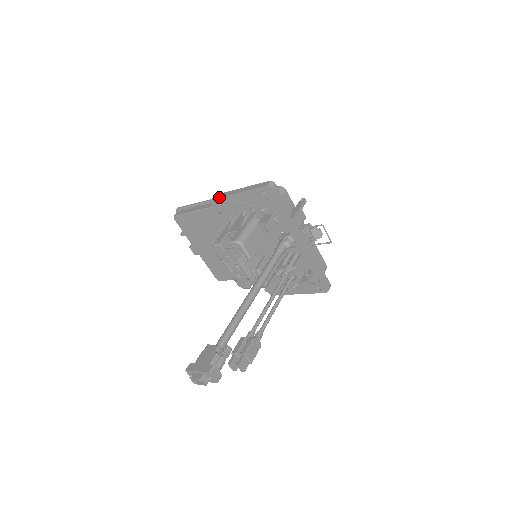
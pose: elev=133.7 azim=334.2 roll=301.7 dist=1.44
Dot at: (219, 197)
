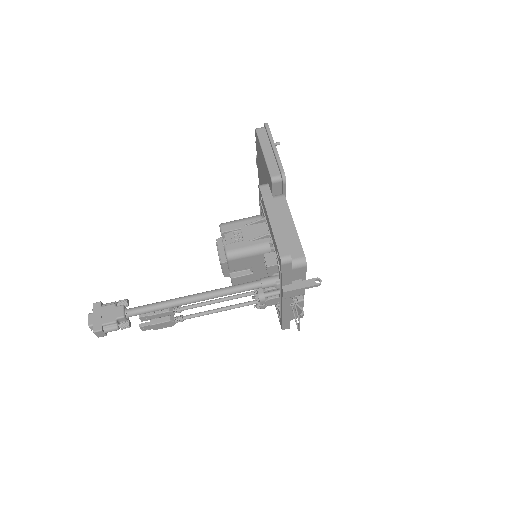
Dot at: (262, 196)
